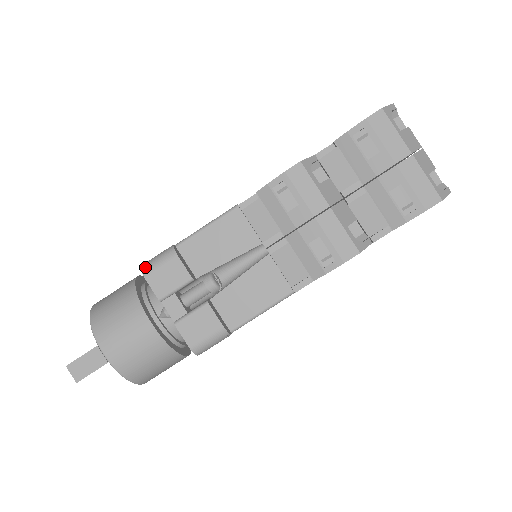
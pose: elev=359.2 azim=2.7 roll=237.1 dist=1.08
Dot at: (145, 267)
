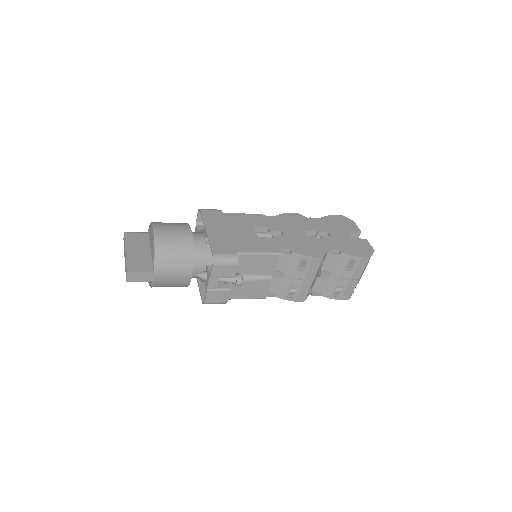
Dot at: (217, 260)
